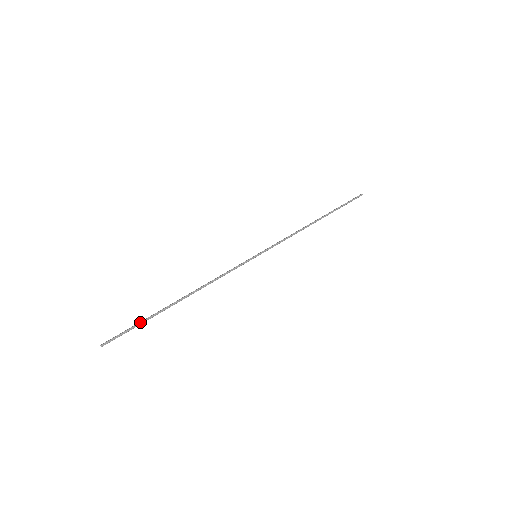
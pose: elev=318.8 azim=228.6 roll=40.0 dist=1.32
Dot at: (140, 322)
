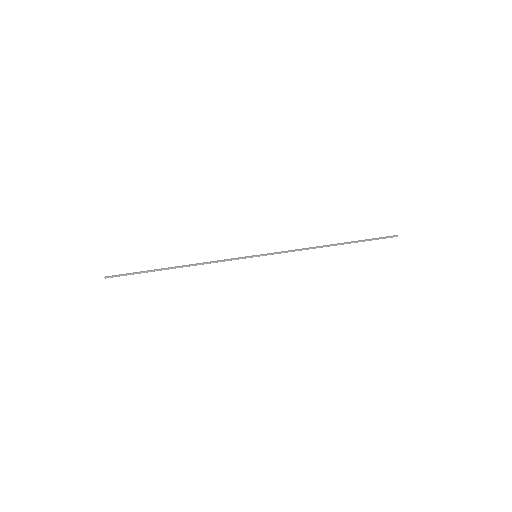
Dot at: (138, 272)
